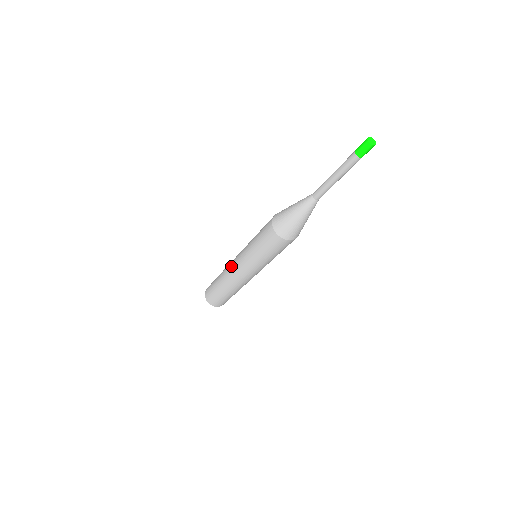
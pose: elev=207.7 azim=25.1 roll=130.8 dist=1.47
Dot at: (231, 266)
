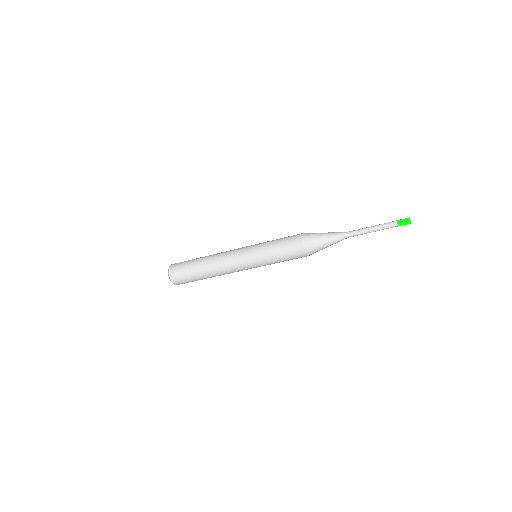
Dot at: (228, 257)
